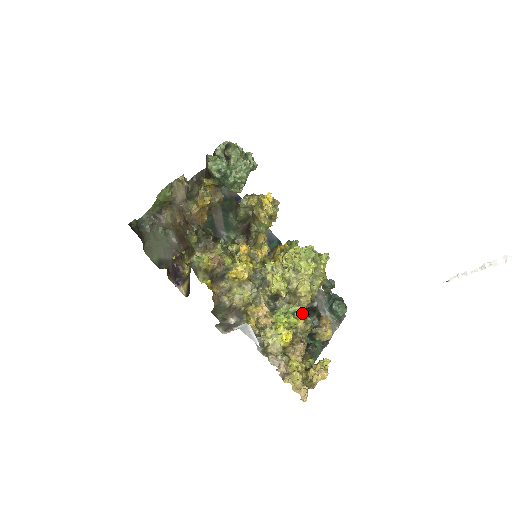
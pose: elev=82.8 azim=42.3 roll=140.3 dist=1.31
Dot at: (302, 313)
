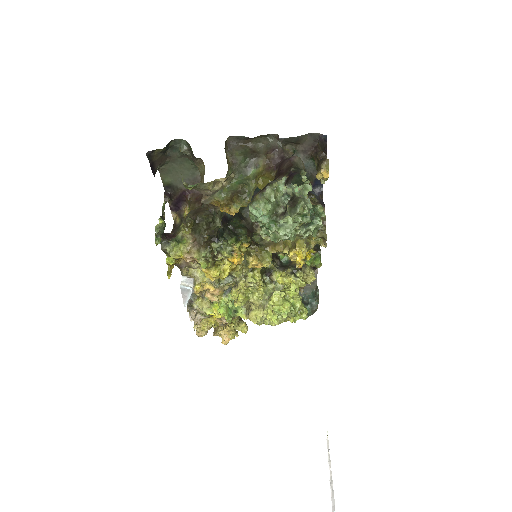
Dot at: (243, 317)
